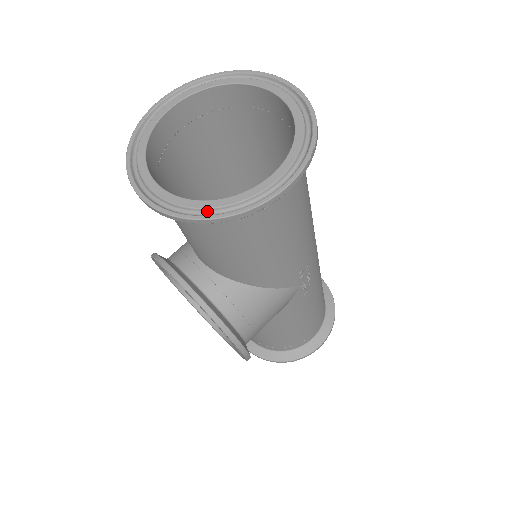
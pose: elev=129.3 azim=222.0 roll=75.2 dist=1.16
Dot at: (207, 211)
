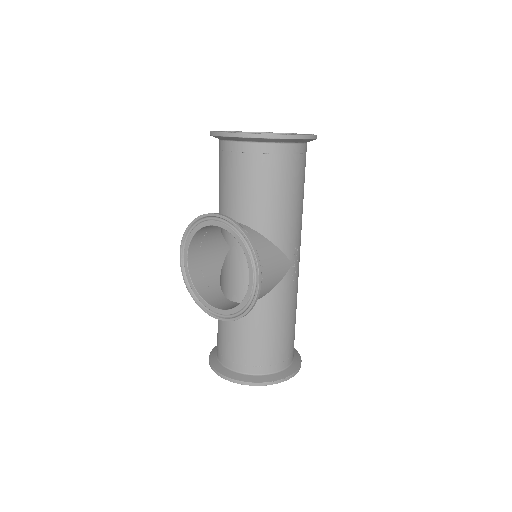
Dot at: (267, 135)
